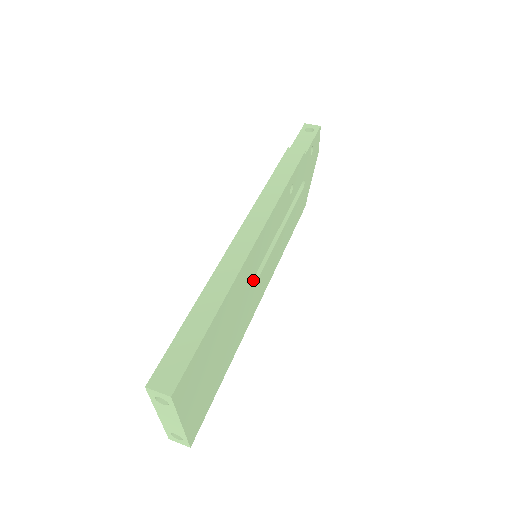
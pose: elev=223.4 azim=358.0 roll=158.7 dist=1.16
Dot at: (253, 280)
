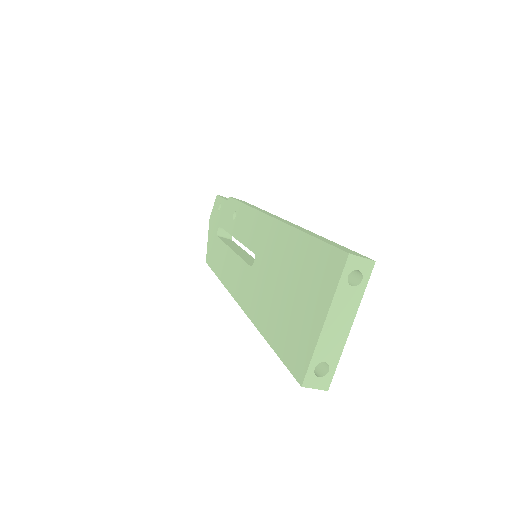
Dot at: occluded
